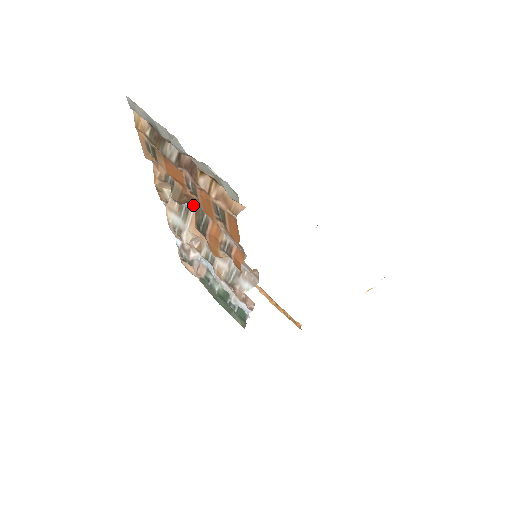
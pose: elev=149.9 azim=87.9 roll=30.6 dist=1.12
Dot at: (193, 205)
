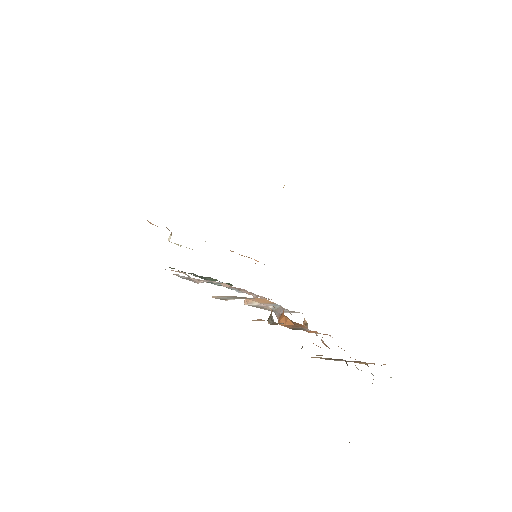
Dot at: occluded
